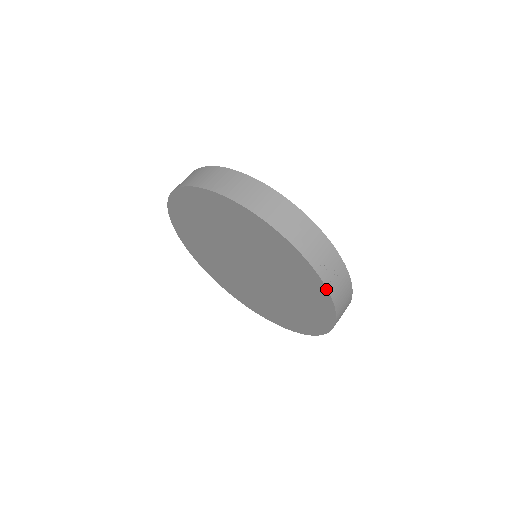
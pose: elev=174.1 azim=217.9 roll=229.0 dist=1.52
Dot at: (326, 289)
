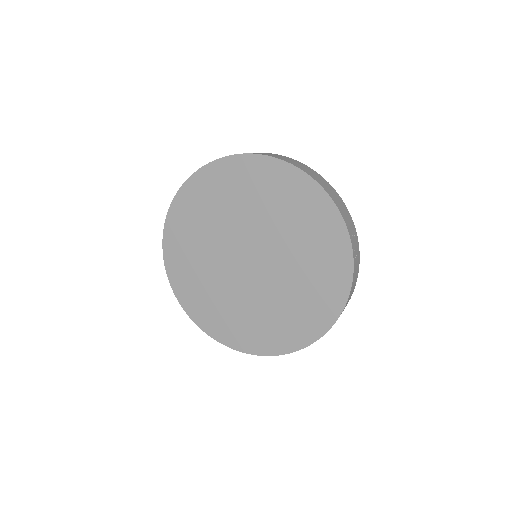
Dot at: (352, 261)
